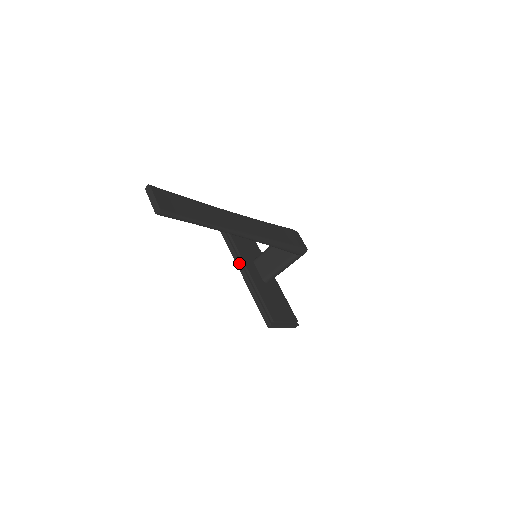
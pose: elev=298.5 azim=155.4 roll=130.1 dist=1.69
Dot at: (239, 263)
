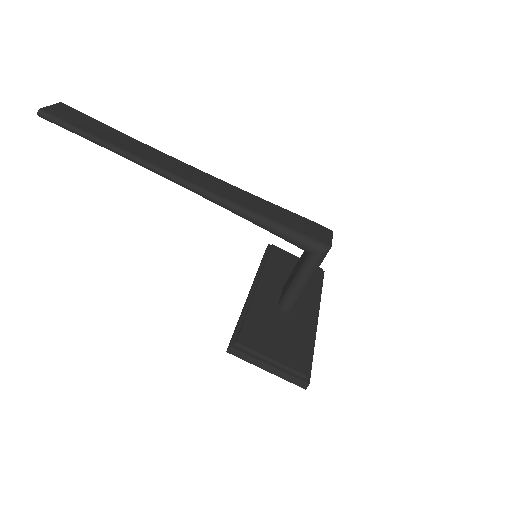
Dot at: (254, 280)
